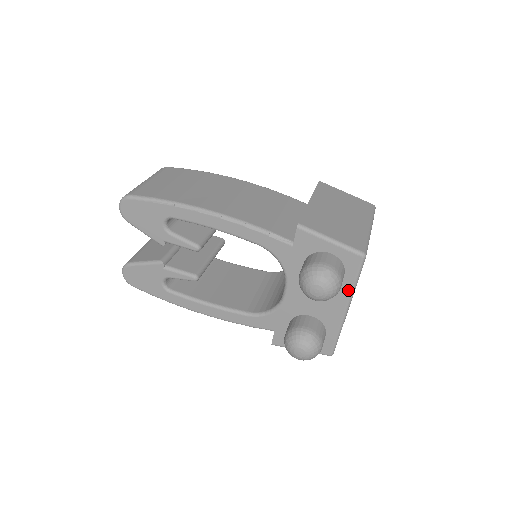
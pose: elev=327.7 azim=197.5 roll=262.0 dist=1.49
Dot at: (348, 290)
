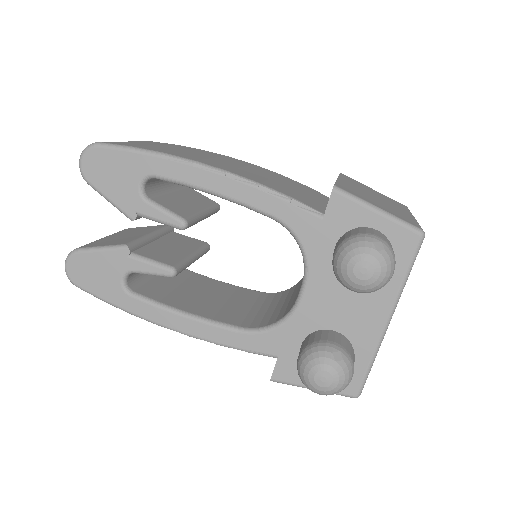
Dot at: (395, 288)
